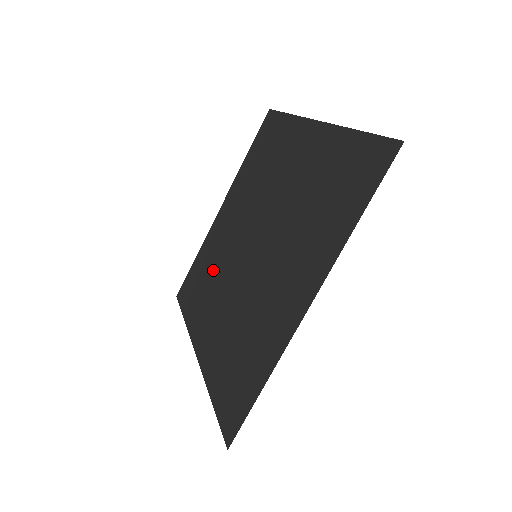
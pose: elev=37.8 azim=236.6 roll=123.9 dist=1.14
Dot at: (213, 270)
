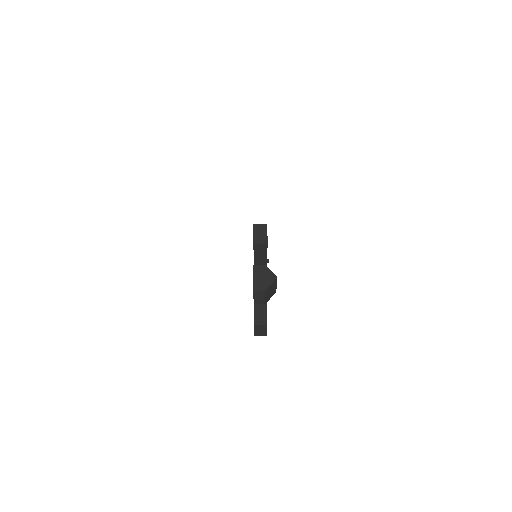
Dot at: occluded
